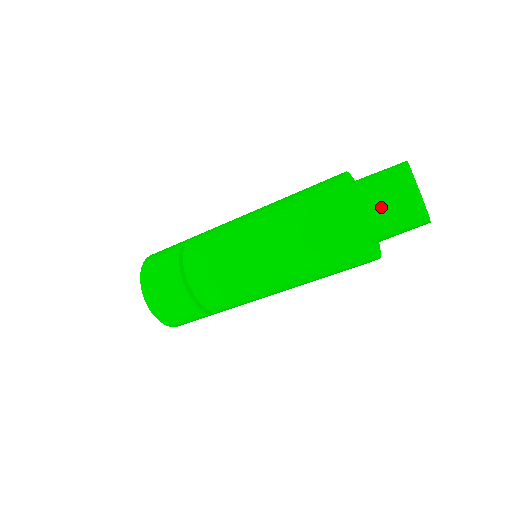
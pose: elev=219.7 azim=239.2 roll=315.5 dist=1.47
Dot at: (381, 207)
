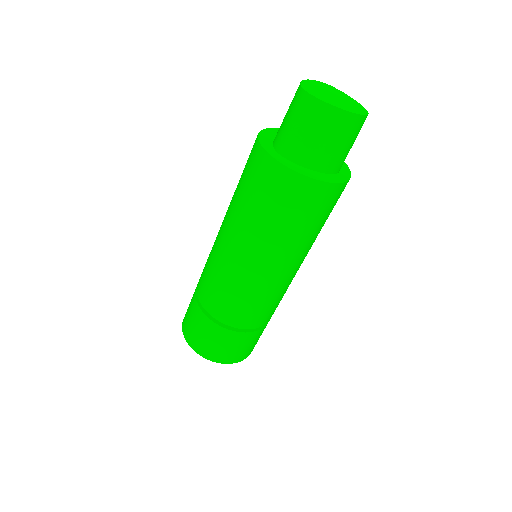
Dot at: (283, 120)
